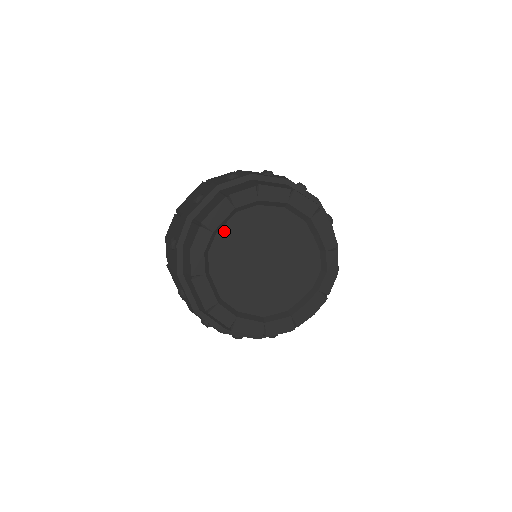
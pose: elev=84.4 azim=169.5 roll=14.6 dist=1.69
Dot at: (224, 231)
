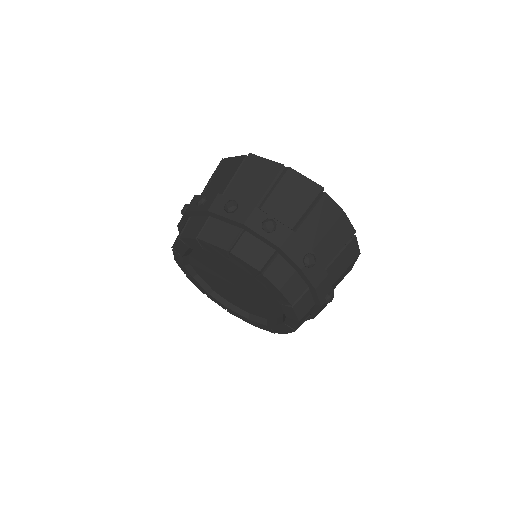
Dot at: (193, 255)
